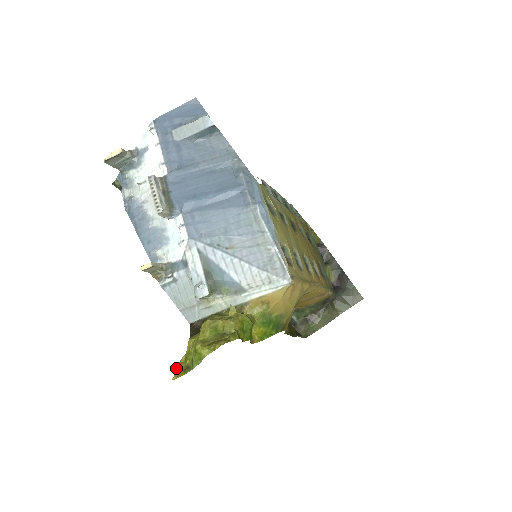
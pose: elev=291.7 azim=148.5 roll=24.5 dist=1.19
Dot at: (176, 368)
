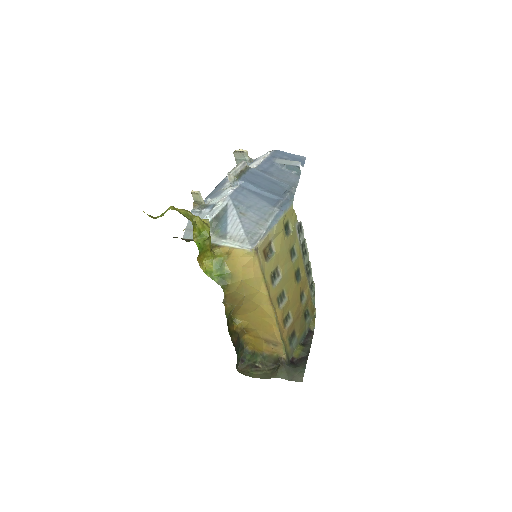
Dot at: (150, 215)
